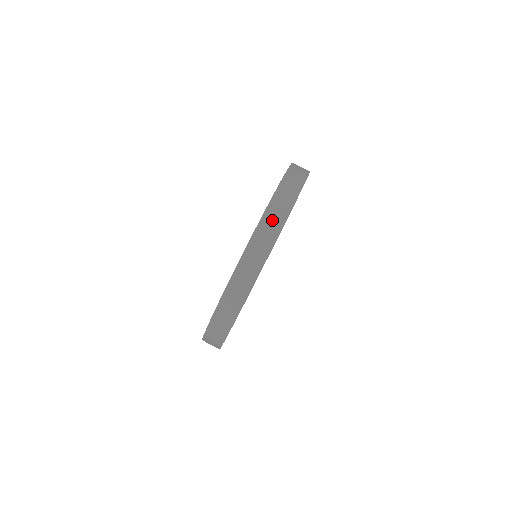
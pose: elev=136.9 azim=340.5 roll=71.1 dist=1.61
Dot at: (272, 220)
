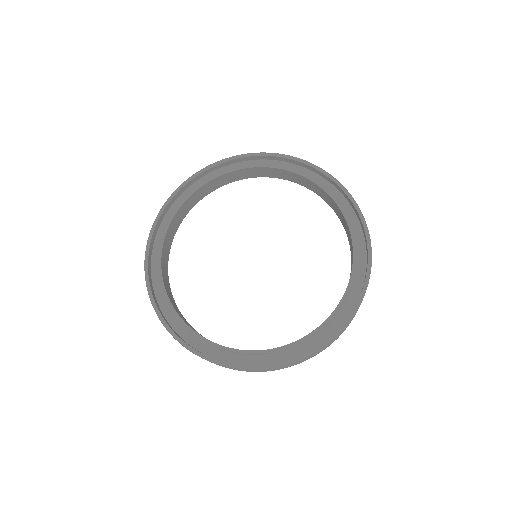
Dot at: (255, 371)
